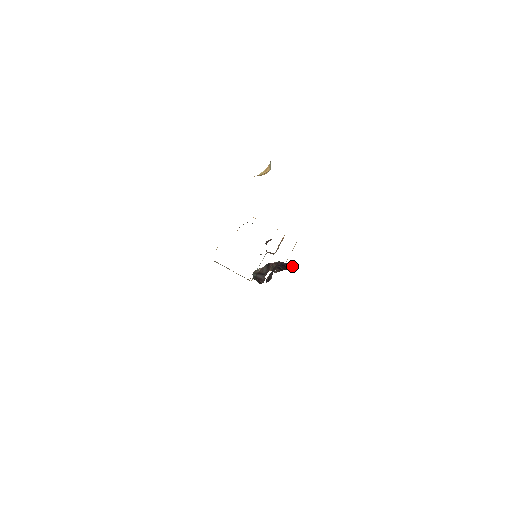
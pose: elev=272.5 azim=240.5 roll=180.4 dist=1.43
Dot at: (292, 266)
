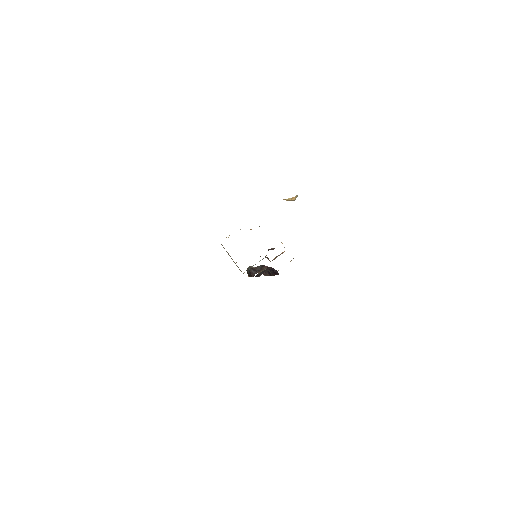
Dot at: (278, 274)
